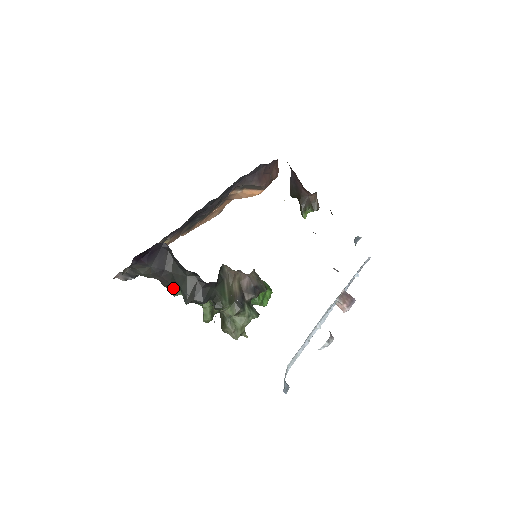
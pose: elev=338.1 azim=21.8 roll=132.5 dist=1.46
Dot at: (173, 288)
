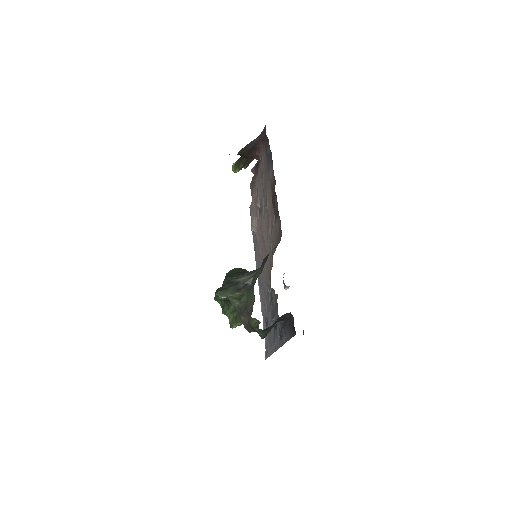
Dot at: occluded
